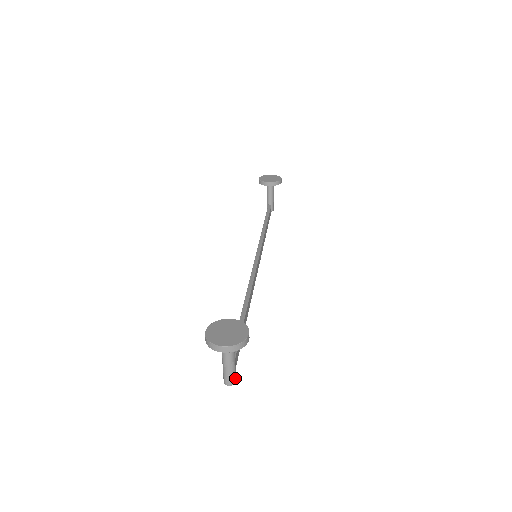
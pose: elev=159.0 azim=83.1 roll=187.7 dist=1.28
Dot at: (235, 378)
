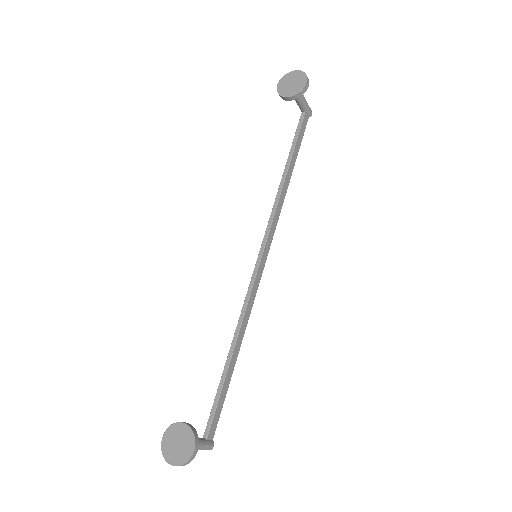
Dot at: (210, 447)
